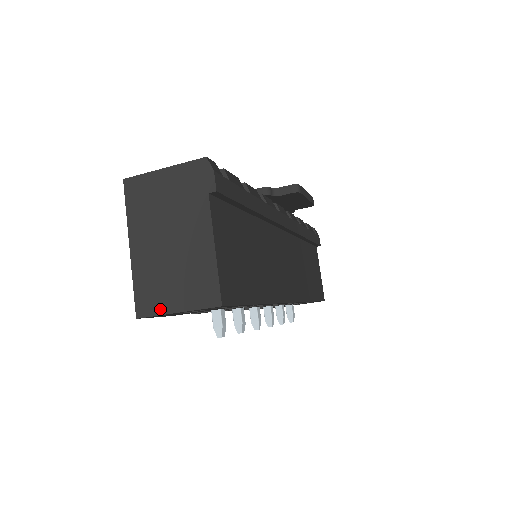
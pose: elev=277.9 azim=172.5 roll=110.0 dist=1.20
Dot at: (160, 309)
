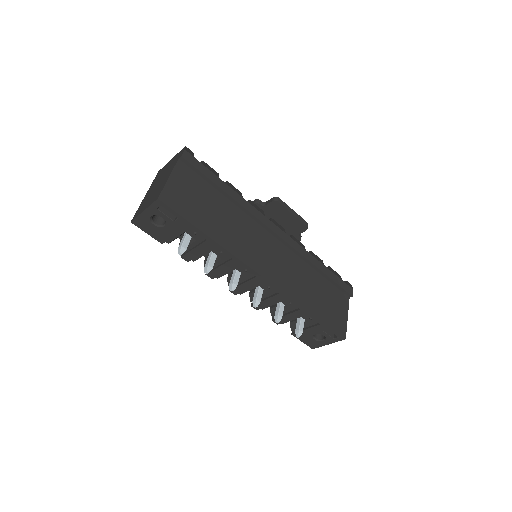
Dot at: (140, 213)
